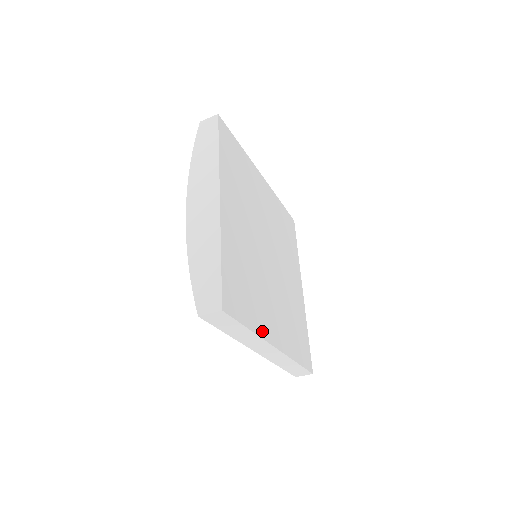
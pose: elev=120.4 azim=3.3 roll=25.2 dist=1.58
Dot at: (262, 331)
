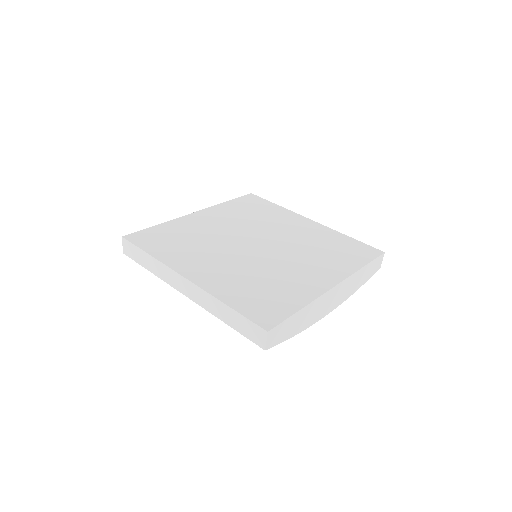
Dot at: (170, 262)
